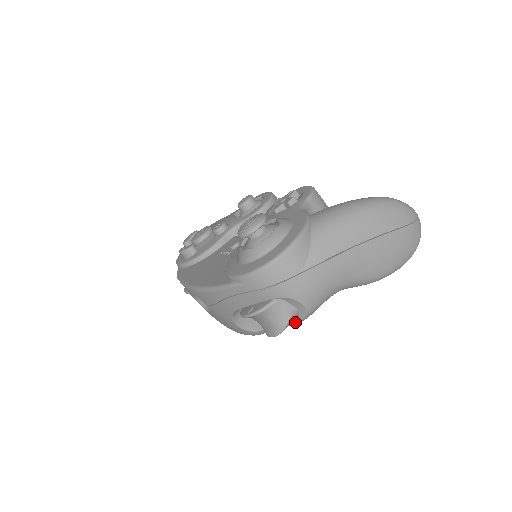
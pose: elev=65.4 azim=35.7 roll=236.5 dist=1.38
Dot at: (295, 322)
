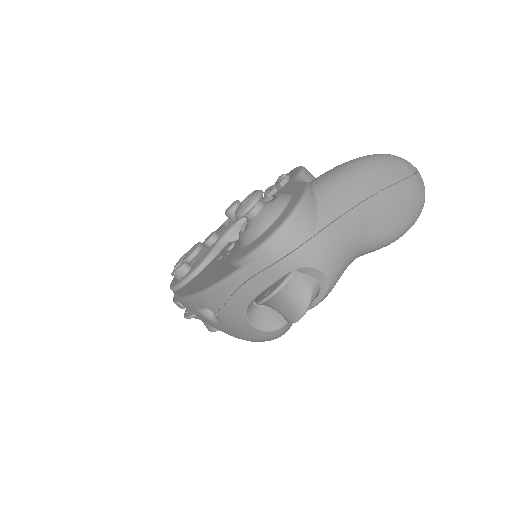
Dot at: (318, 300)
